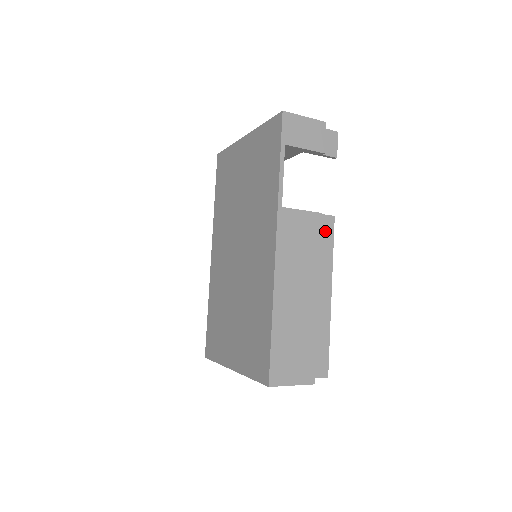
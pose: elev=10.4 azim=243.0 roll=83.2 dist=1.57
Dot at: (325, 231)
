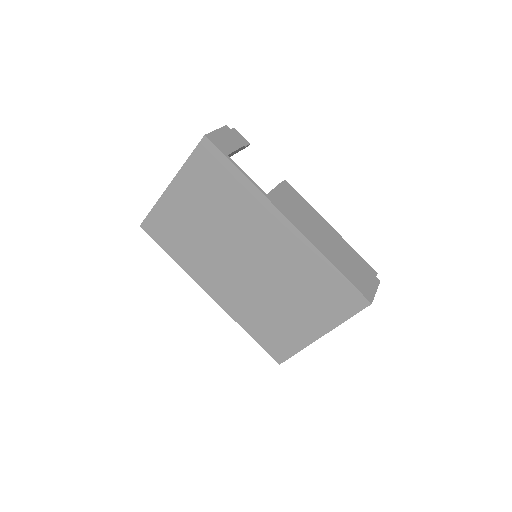
Dot at: occluded
